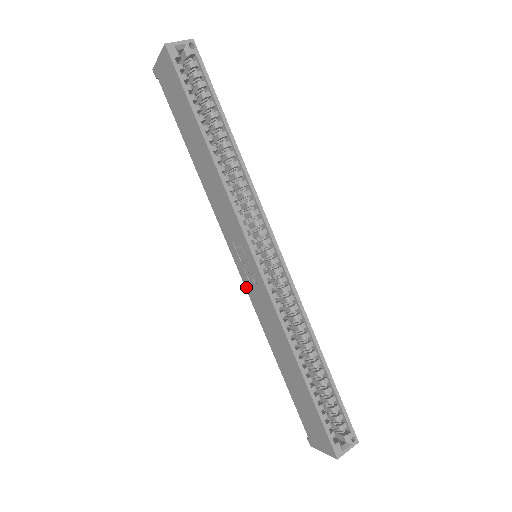
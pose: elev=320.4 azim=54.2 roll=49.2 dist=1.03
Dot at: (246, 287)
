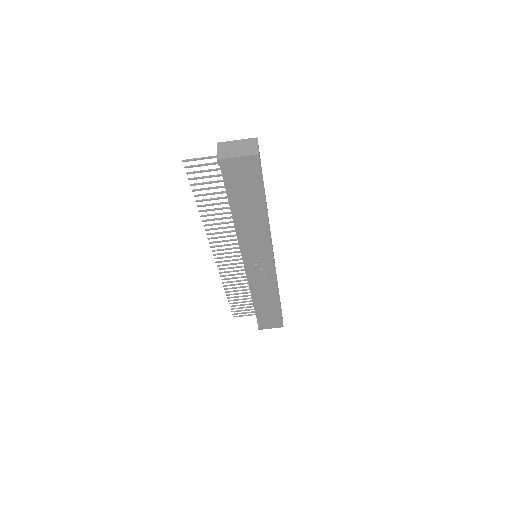
Dot at: (249, 276)
